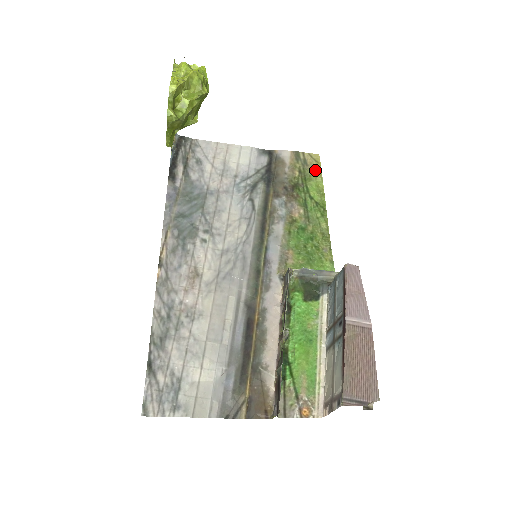
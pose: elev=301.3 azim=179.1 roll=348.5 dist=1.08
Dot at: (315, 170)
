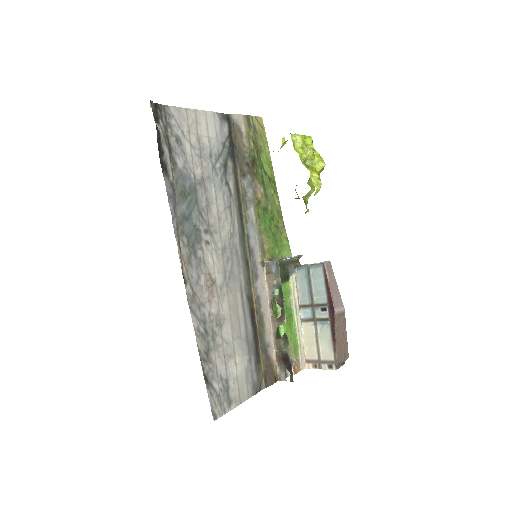
Dot at: (263, 139)
